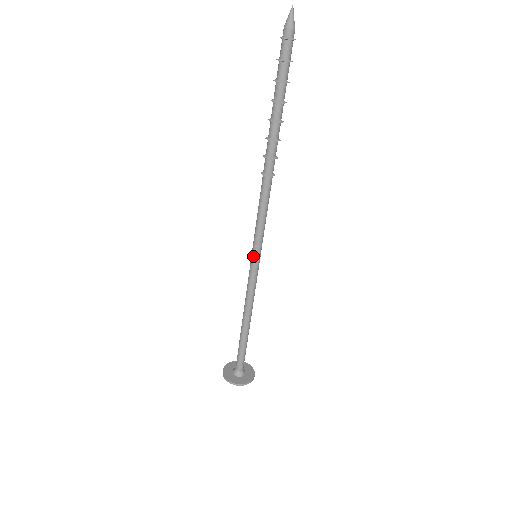
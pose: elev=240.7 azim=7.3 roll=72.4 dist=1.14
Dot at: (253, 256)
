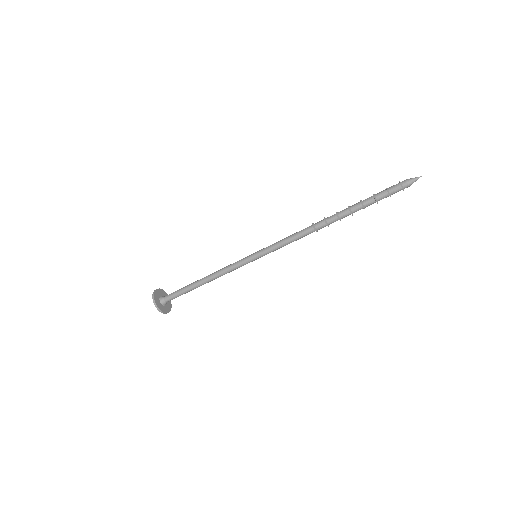
Dot at: (256, 257)
